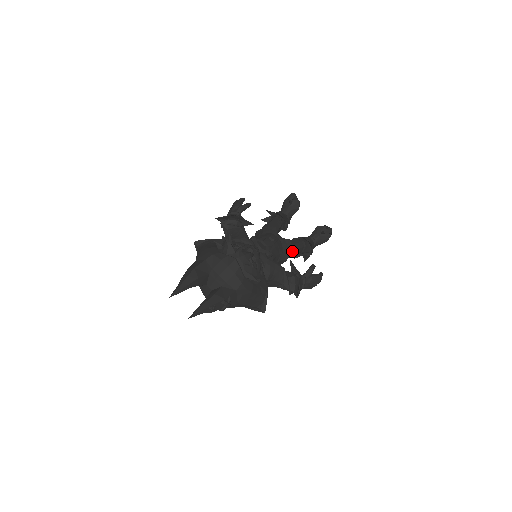
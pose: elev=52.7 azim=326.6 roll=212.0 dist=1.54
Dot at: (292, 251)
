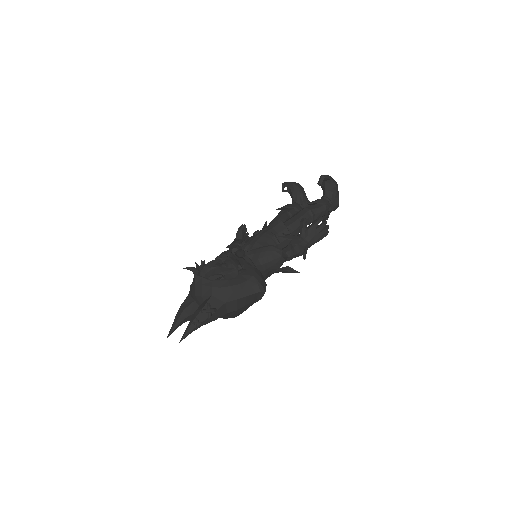
Dot at: (292, 225)
